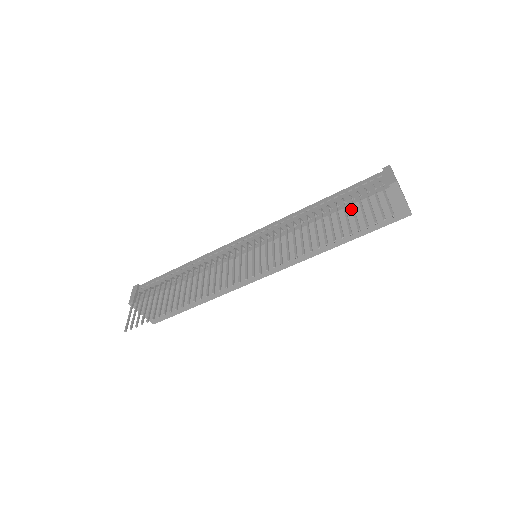
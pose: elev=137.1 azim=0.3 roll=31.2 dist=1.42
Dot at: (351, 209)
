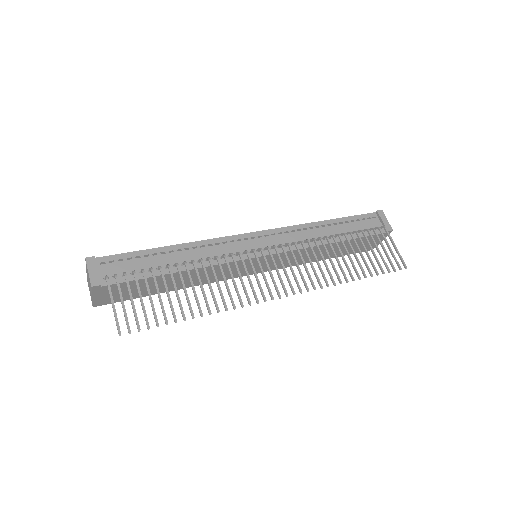
Dot at: occluded
